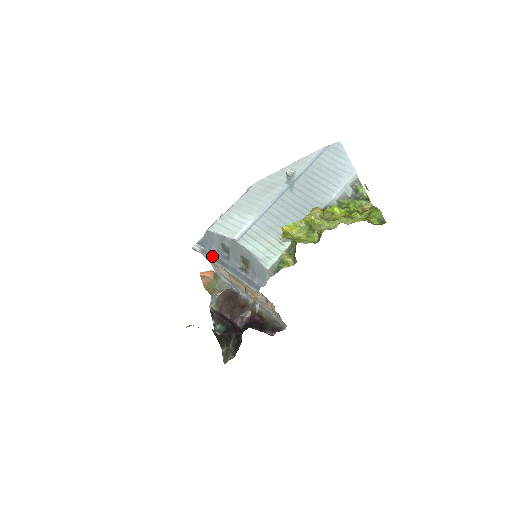
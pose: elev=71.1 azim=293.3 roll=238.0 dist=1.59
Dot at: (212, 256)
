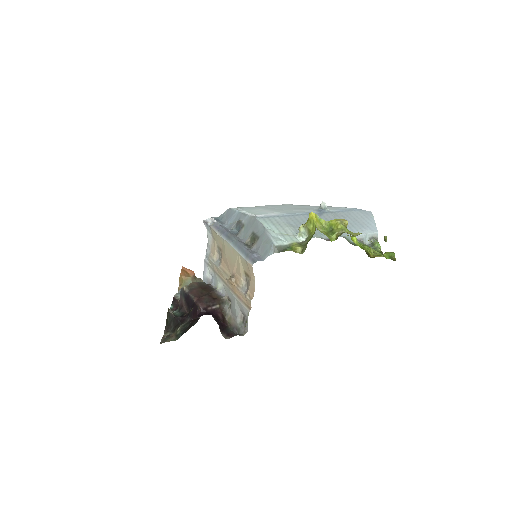
Dot at: (221, 229)
